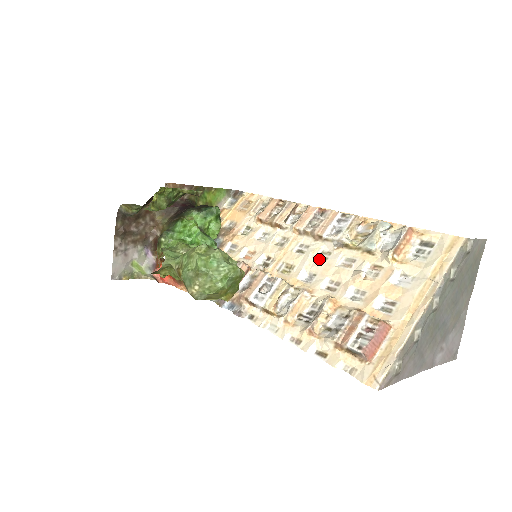
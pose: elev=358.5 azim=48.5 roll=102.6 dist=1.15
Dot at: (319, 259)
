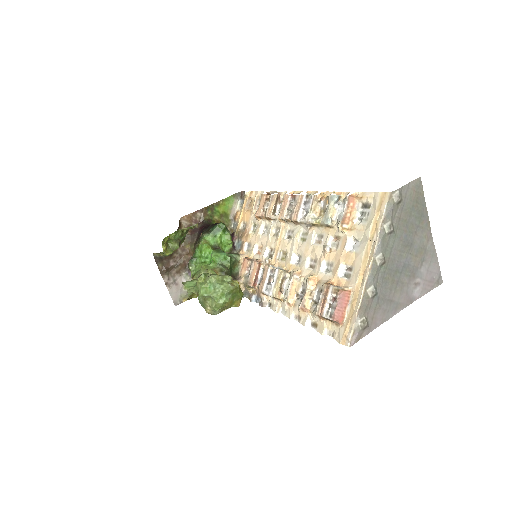
Dot at: (301, 241)
